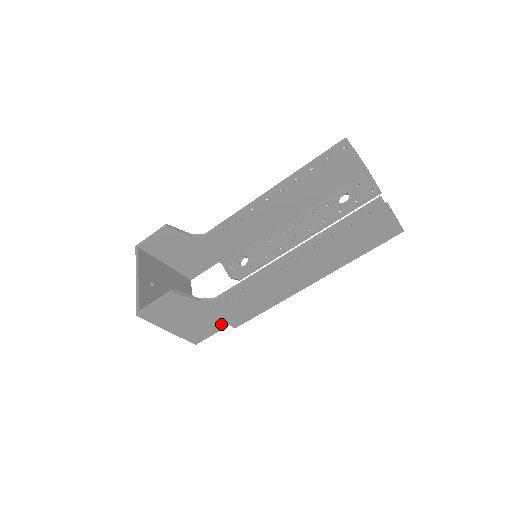
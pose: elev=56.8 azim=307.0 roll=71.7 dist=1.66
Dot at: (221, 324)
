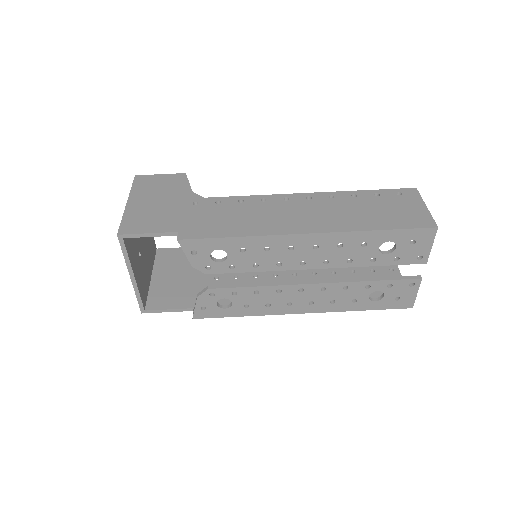
Dot at: (173, 226)
